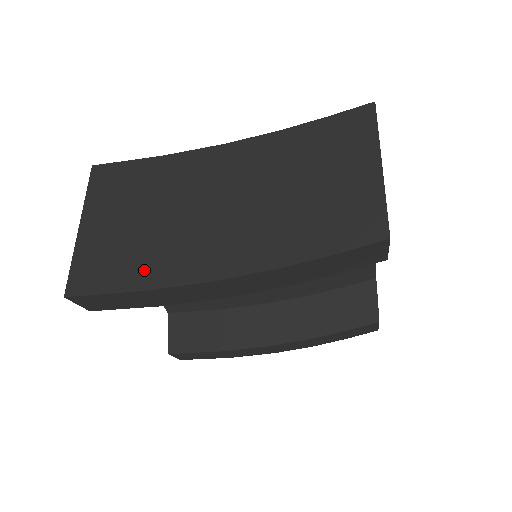
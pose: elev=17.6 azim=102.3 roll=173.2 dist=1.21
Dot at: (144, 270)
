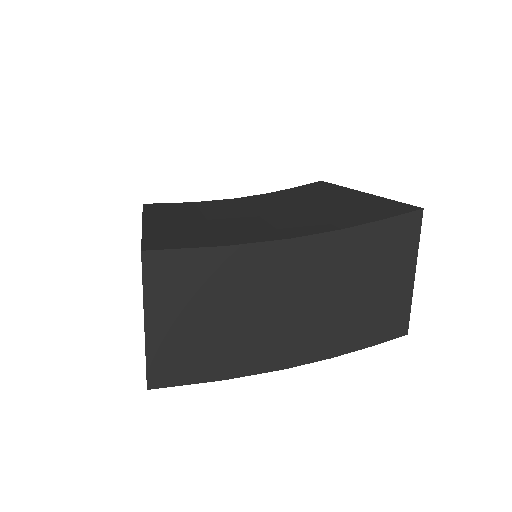
Dot at: (222, 364)
